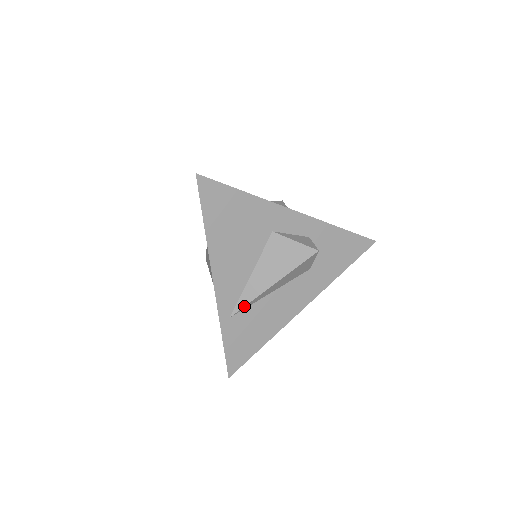
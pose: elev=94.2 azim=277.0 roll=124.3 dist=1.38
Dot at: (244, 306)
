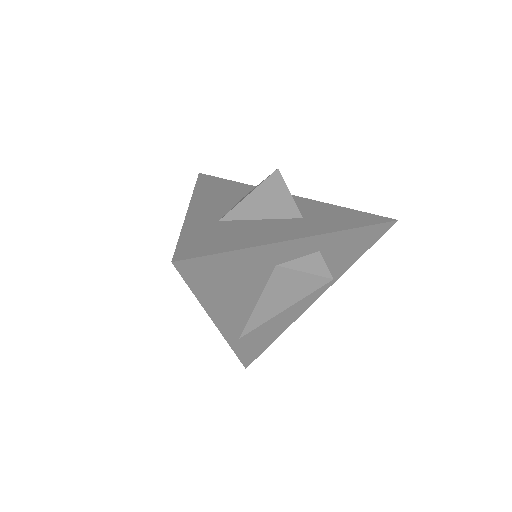
Dot at: (253, 329)
